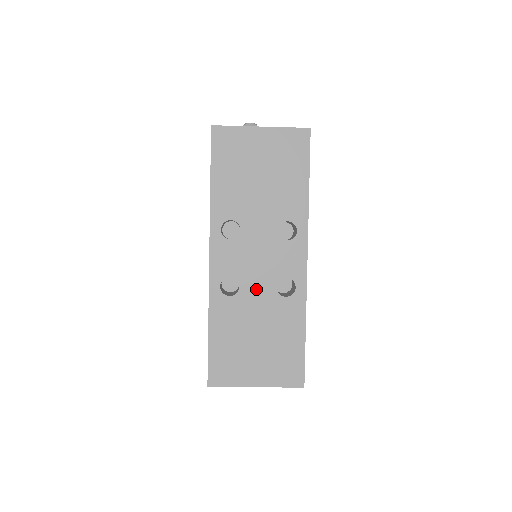
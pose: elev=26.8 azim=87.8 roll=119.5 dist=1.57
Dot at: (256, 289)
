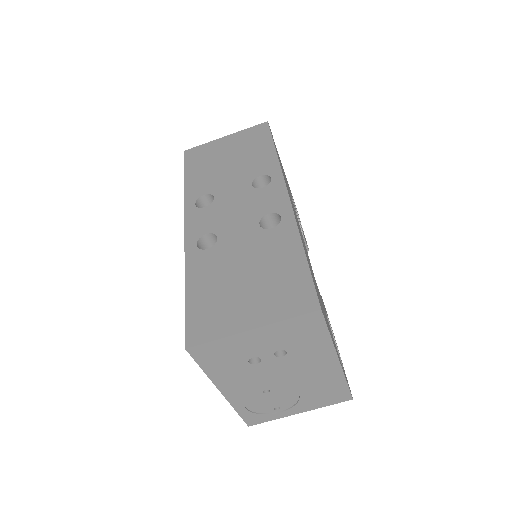
Dot at: (236, 234)
